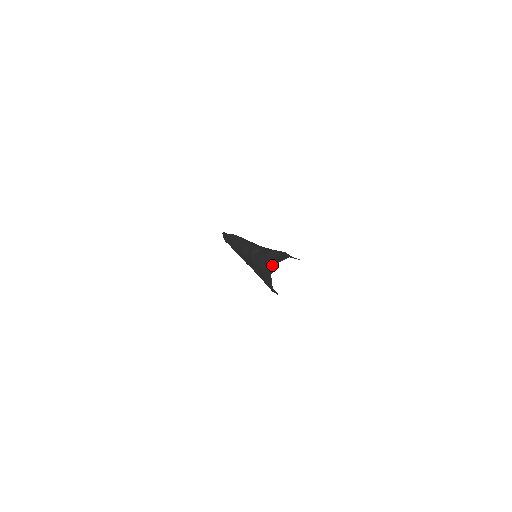
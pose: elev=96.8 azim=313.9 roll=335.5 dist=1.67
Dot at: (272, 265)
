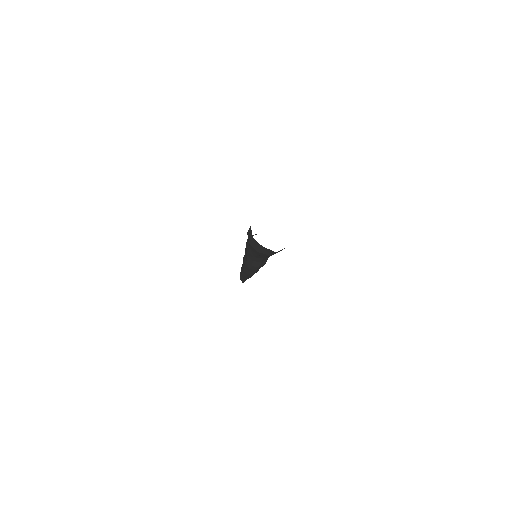
Dot at: occluded
